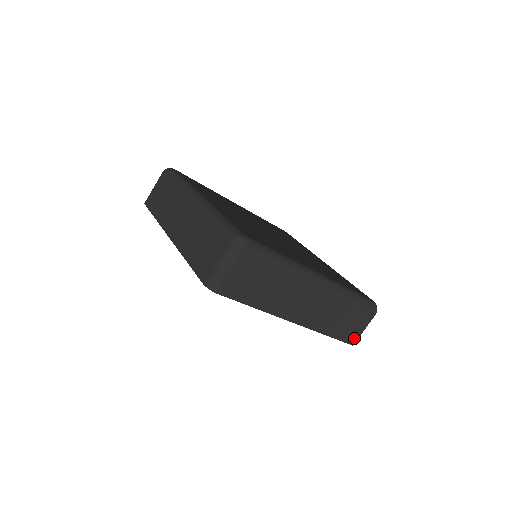
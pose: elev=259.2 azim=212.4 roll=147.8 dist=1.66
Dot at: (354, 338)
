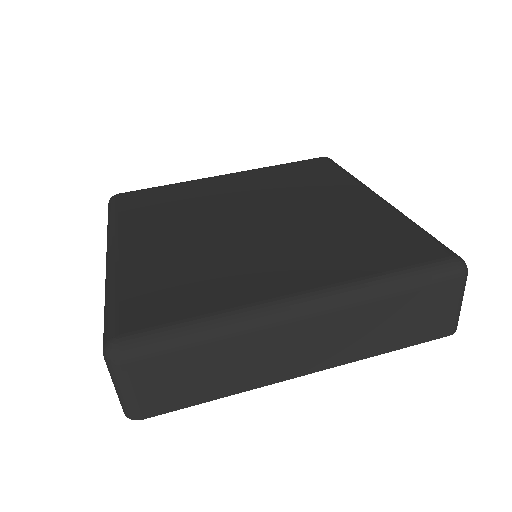
Dot at: (447, 326)
